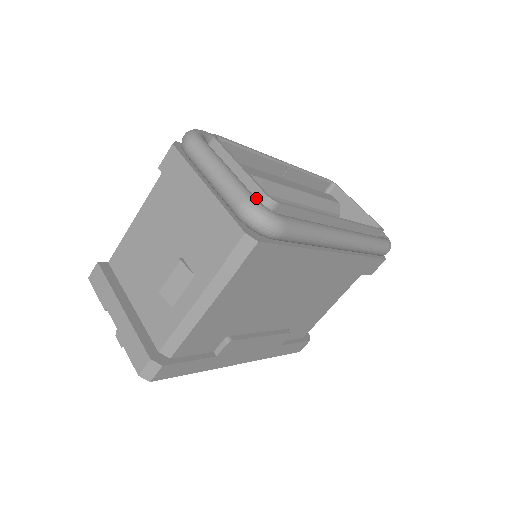
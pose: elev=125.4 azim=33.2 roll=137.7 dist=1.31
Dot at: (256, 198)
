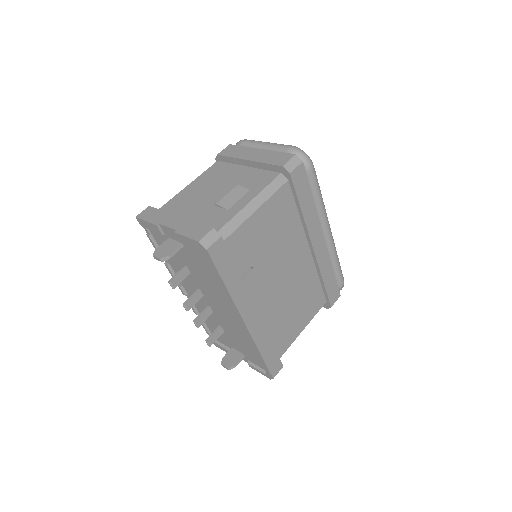
Dot at: occluded
